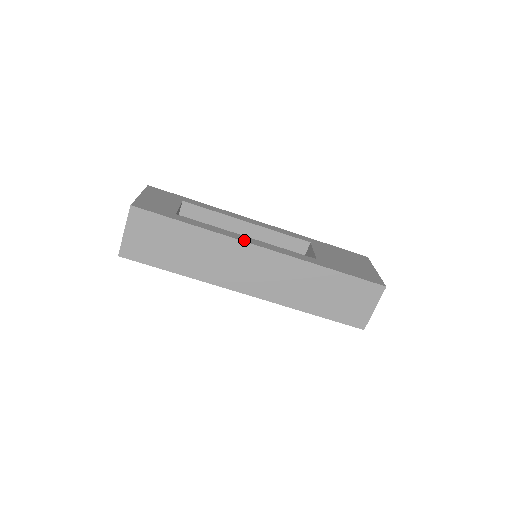
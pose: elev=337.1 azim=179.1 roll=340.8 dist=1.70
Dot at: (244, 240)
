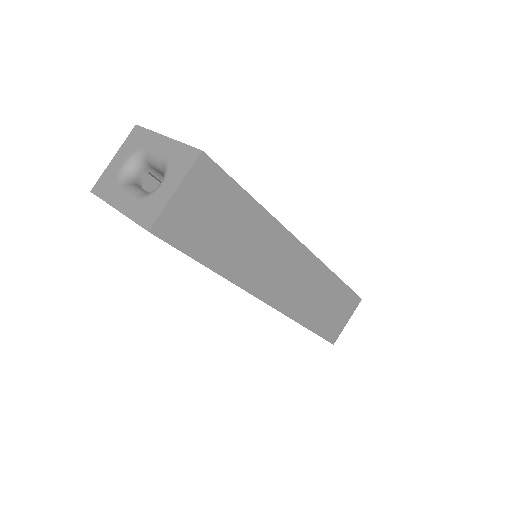
Dot at: (291, 234)
